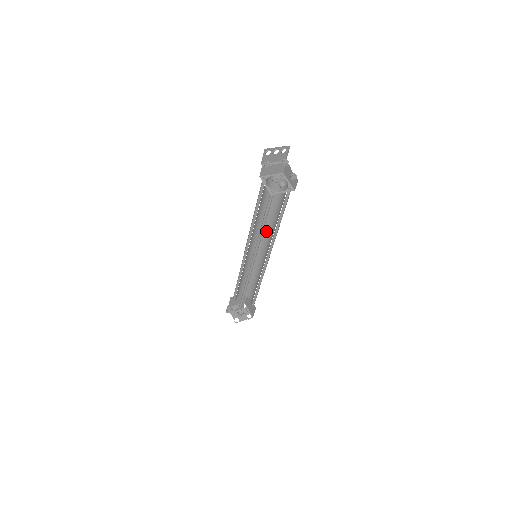
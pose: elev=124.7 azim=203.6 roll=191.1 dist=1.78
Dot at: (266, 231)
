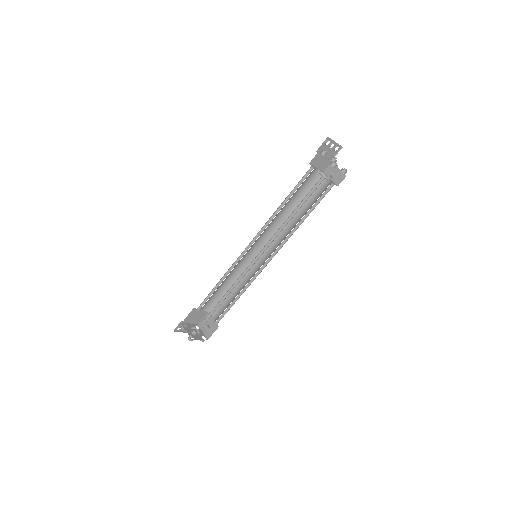
Dot at: occluded
